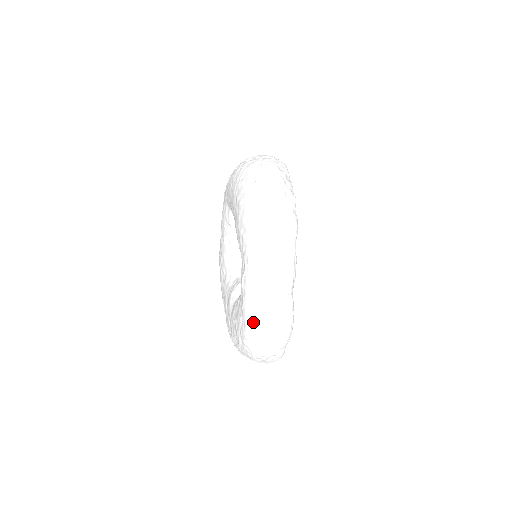
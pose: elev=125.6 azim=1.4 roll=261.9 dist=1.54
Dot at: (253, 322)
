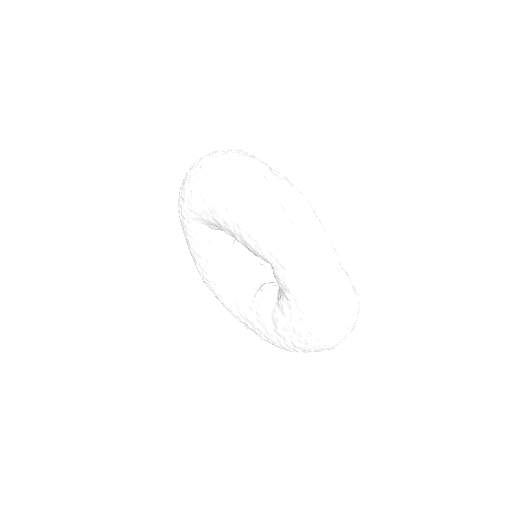
Dot at: (325, 313)
